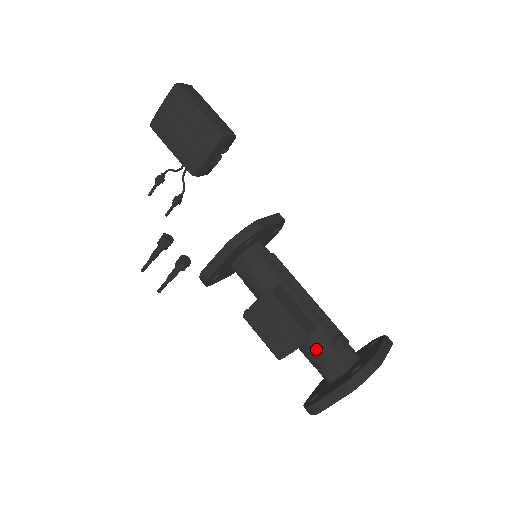
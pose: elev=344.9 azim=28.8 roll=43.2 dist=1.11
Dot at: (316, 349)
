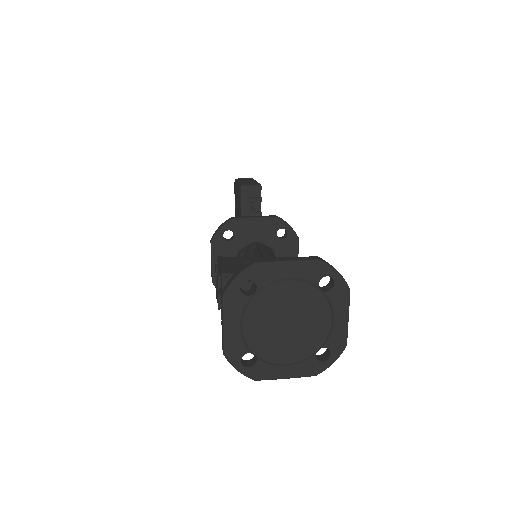
Dot at: occluded
